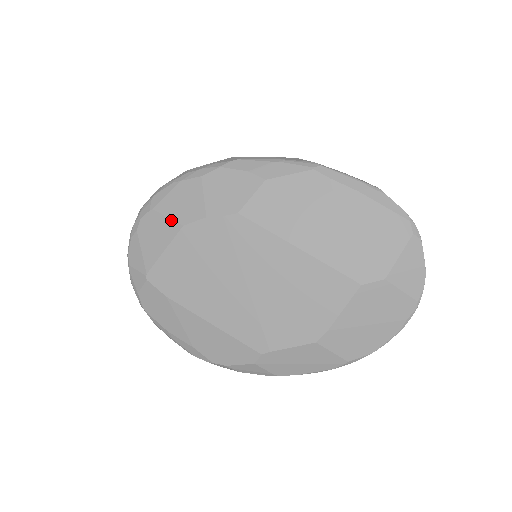
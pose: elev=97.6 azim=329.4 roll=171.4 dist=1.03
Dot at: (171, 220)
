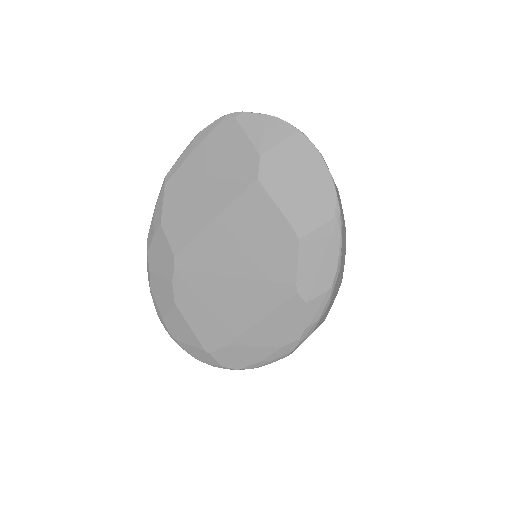
Dot at: (170, 310)
